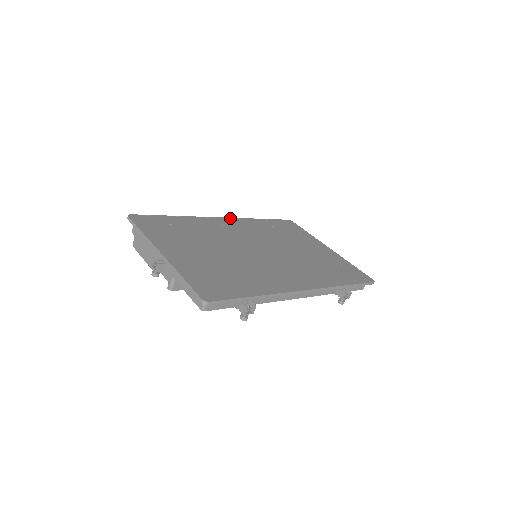
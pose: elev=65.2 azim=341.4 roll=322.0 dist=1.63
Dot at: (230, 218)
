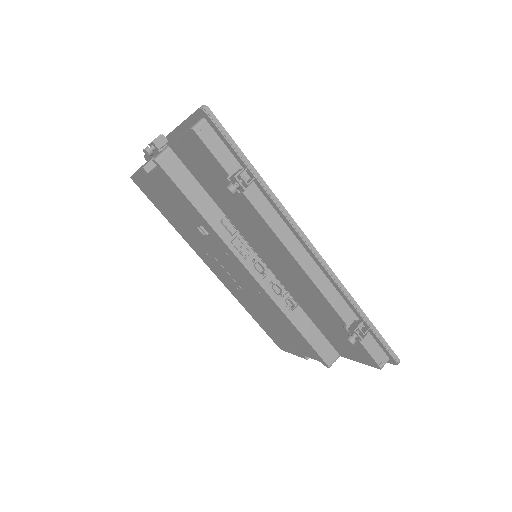
Dot at: occluded
